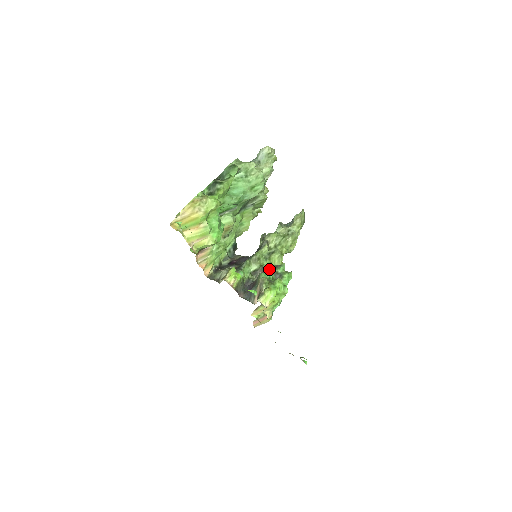
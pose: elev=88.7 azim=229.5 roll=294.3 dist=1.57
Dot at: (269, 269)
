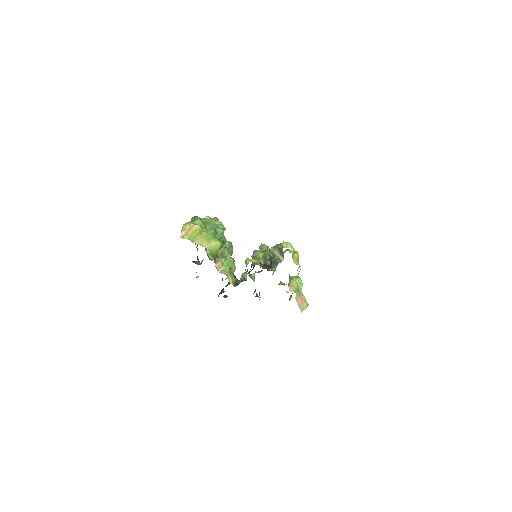
Dot at: occluded
